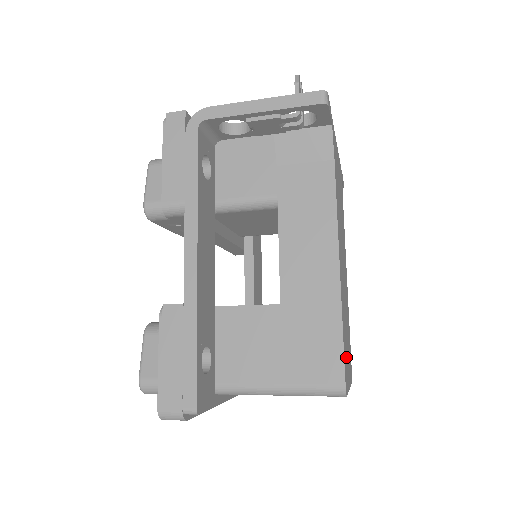
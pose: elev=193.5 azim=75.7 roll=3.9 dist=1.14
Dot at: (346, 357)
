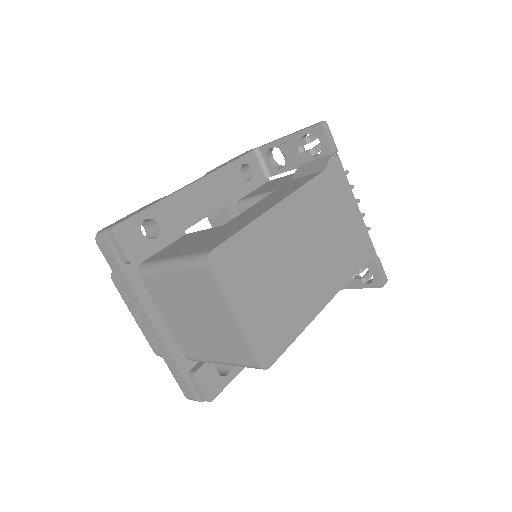
Dot at: (242, 272)
